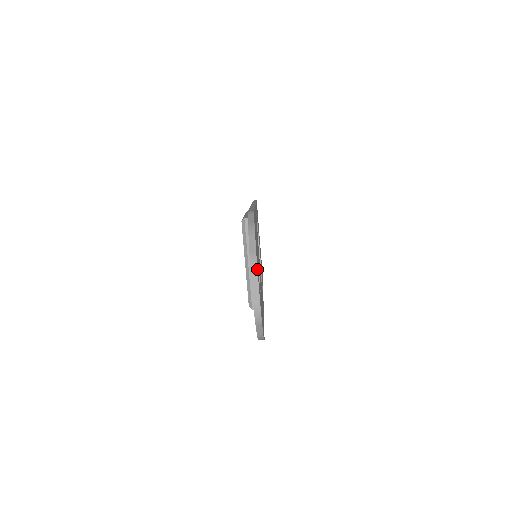
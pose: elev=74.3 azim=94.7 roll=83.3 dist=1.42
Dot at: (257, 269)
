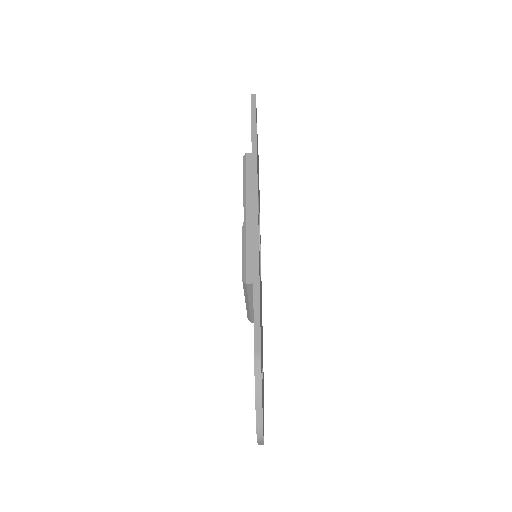
Dot at: (263, 439)
